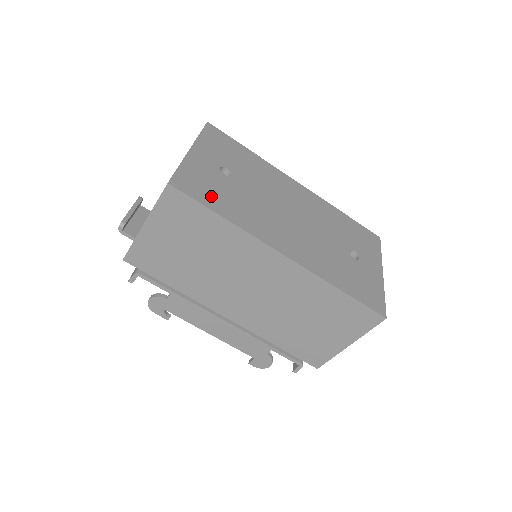
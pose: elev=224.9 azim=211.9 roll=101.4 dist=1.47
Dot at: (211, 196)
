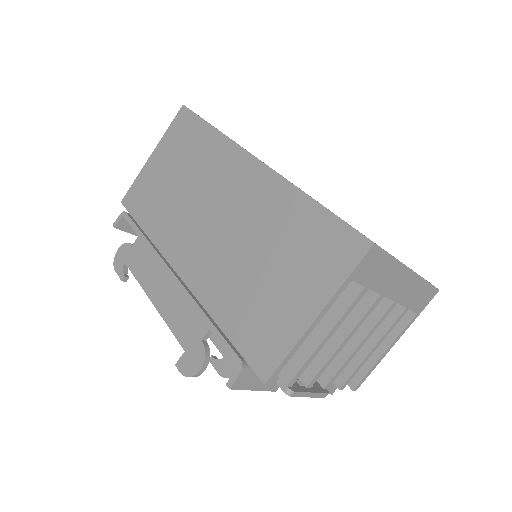
Dot at: occluded
